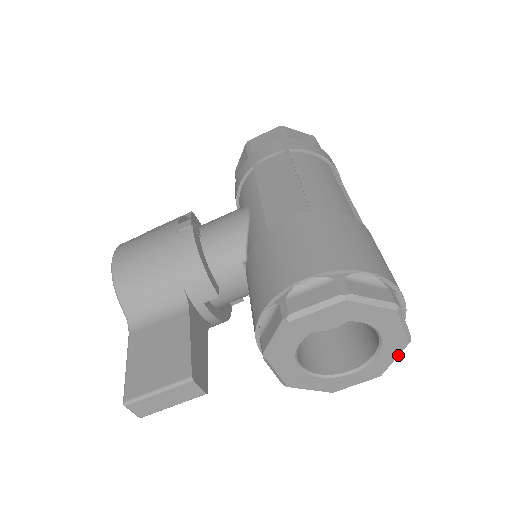
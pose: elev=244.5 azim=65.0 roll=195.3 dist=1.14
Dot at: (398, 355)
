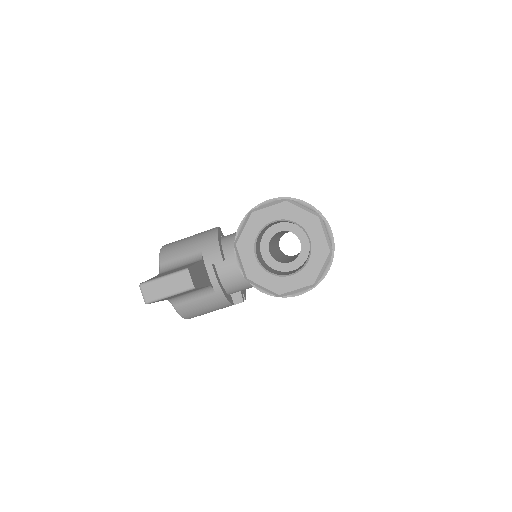
Dot at: (324, 263)
